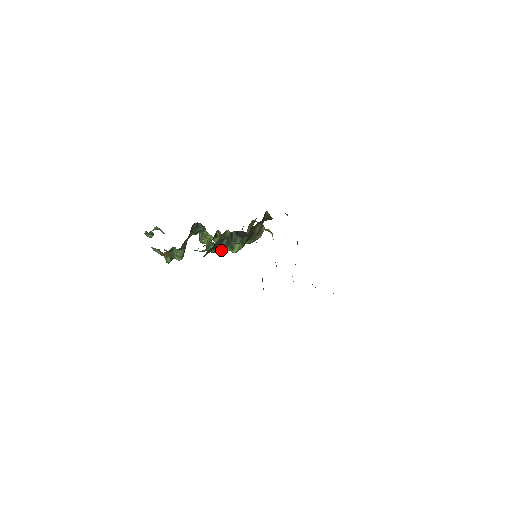
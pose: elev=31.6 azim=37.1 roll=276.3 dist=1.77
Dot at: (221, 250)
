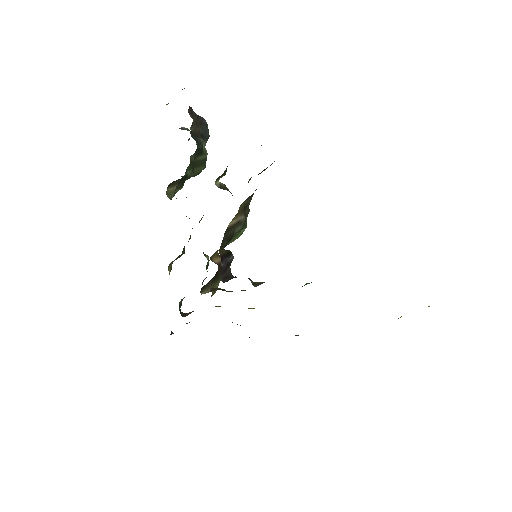
Dot at: occluded
